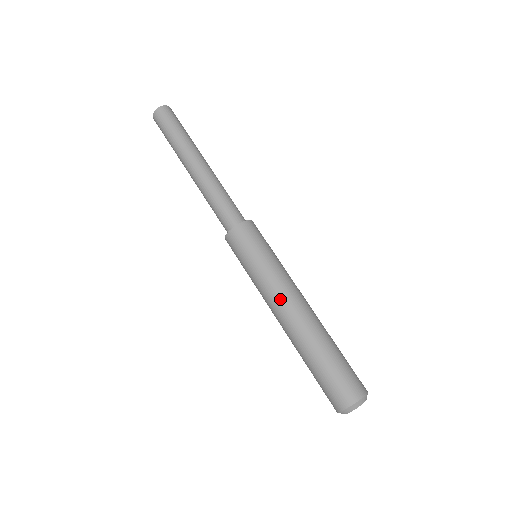
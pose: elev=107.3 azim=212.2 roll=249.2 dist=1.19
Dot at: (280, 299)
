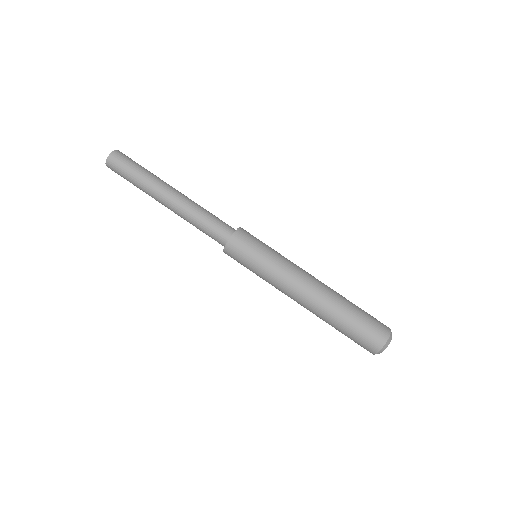
Dot at: (302, 274)
